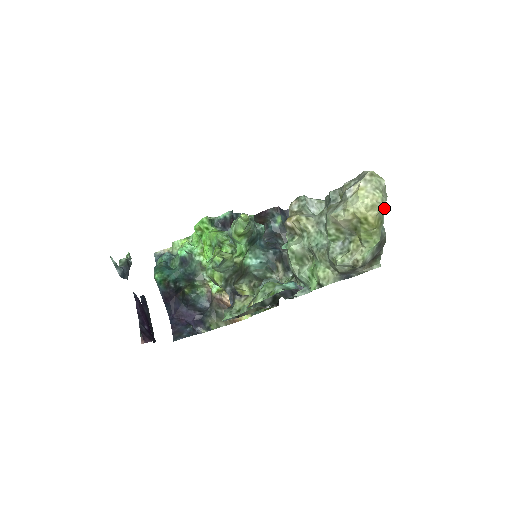
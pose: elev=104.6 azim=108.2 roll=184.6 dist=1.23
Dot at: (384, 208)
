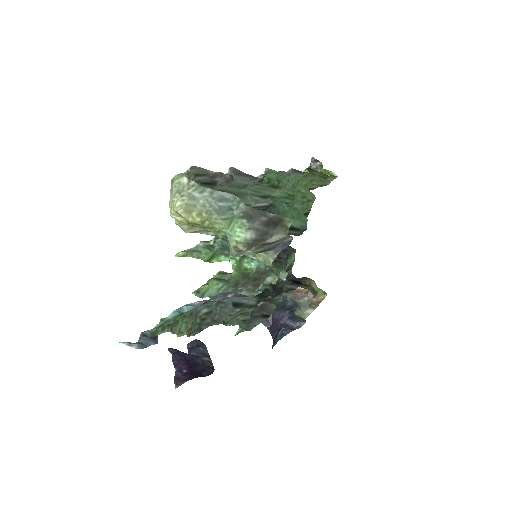
Dot at: (215, 191)
